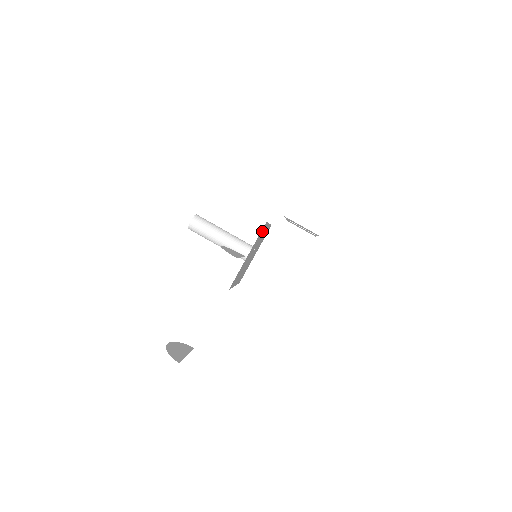
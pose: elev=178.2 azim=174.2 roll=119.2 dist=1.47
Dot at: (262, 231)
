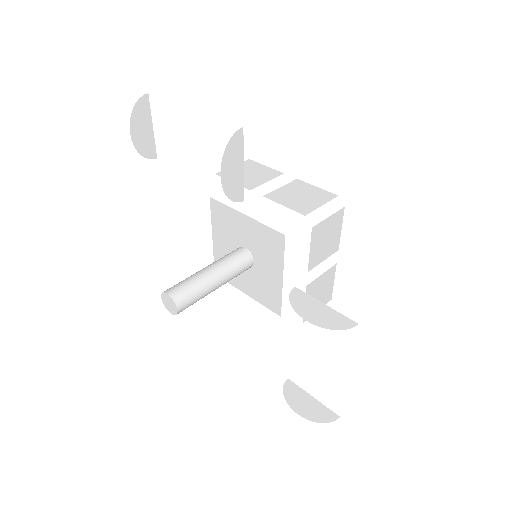
Dot at: (271, 241)
